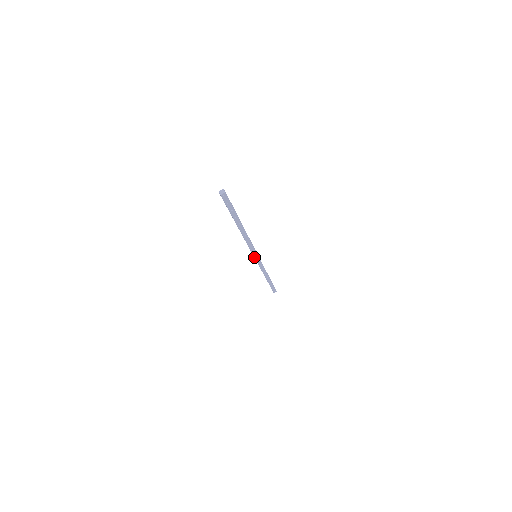
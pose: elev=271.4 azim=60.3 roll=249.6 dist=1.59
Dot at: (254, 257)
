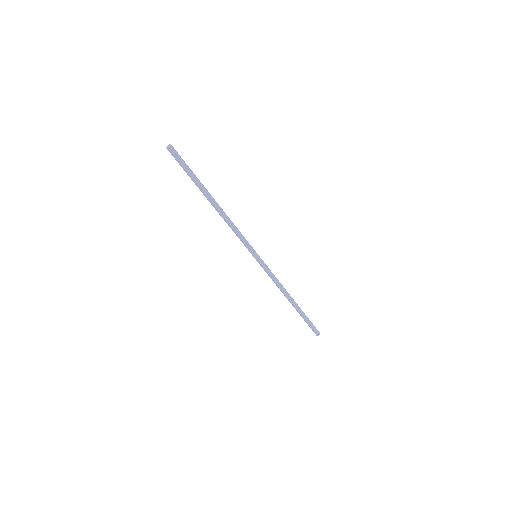
Dot at: (254, 256)
